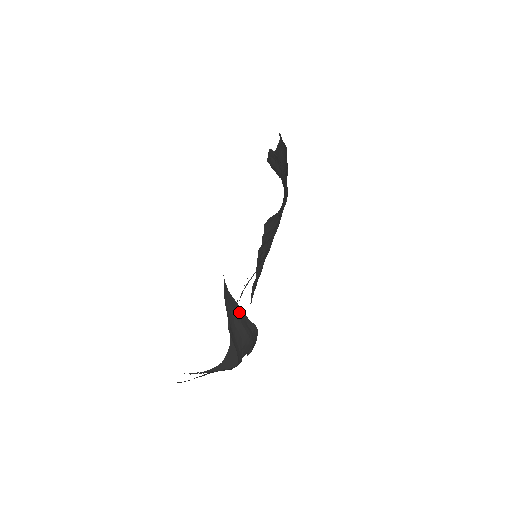
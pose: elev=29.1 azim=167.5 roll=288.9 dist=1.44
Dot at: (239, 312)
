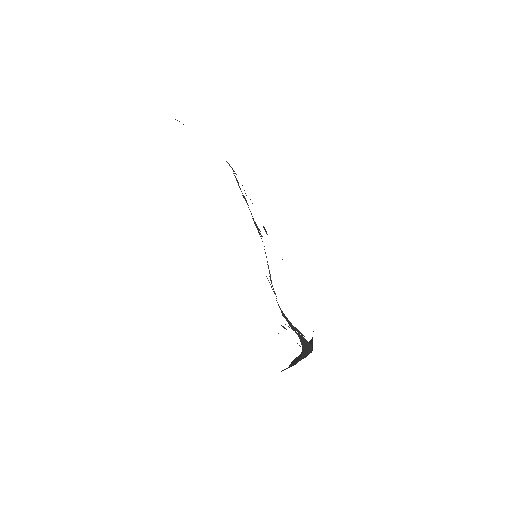
Dot at: occluded
